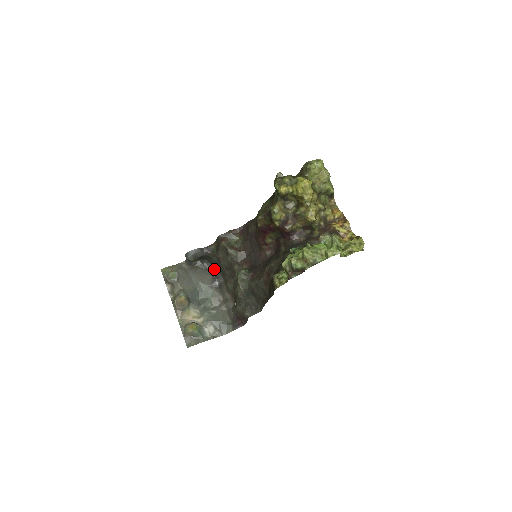
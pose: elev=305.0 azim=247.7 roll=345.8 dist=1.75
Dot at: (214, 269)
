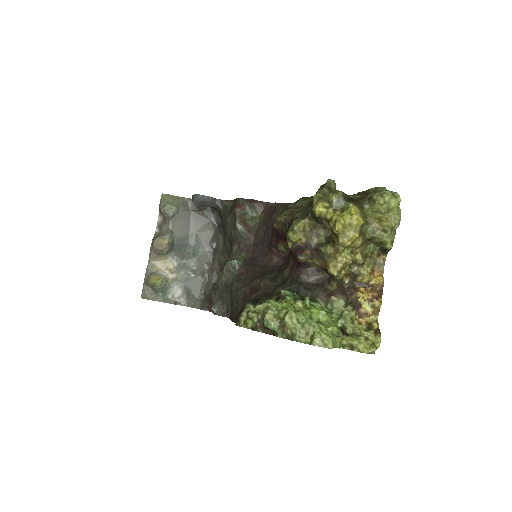
Dot at: (220, 227)
